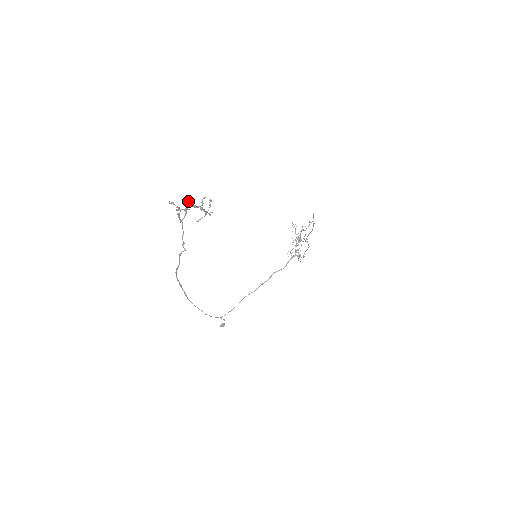
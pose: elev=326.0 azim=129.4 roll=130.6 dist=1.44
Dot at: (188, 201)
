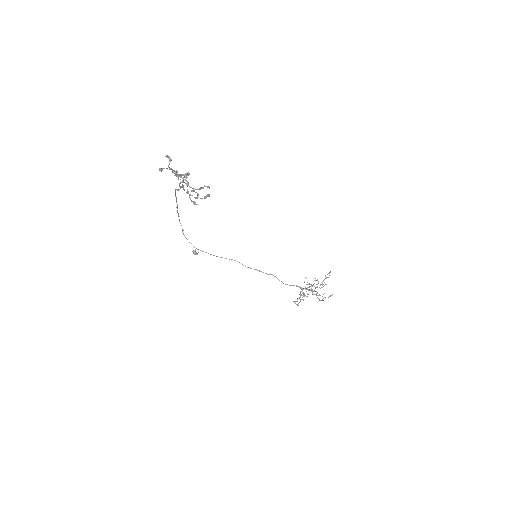
Dot at: (178, 175)
